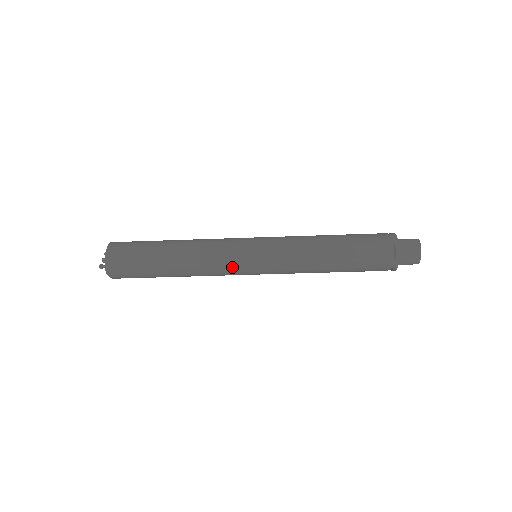
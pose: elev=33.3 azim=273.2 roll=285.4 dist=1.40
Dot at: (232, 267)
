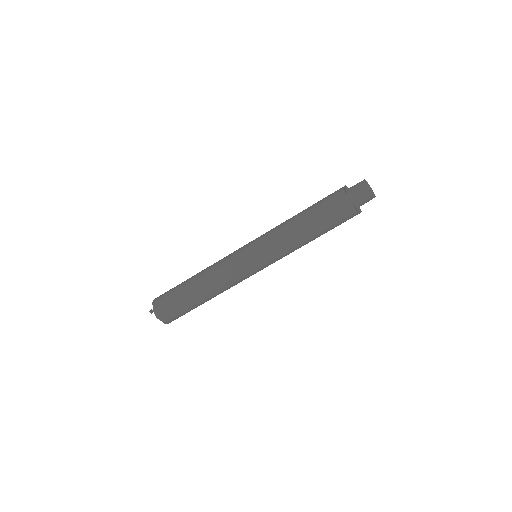
Dot at: (236, 263)
